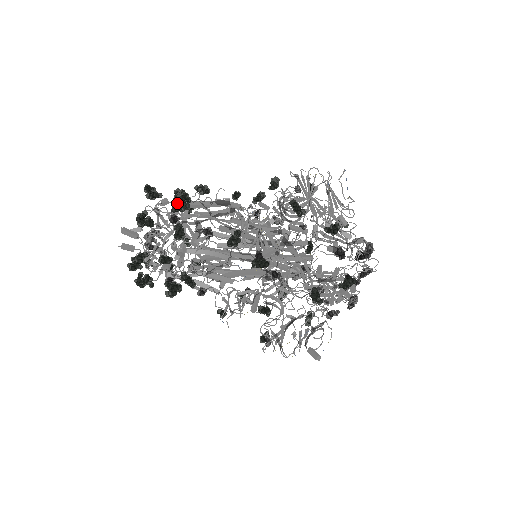
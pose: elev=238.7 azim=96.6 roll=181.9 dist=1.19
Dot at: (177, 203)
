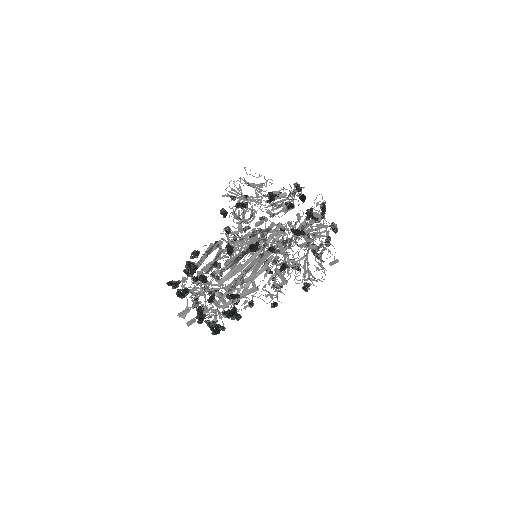
Dot at: (189, 270)
